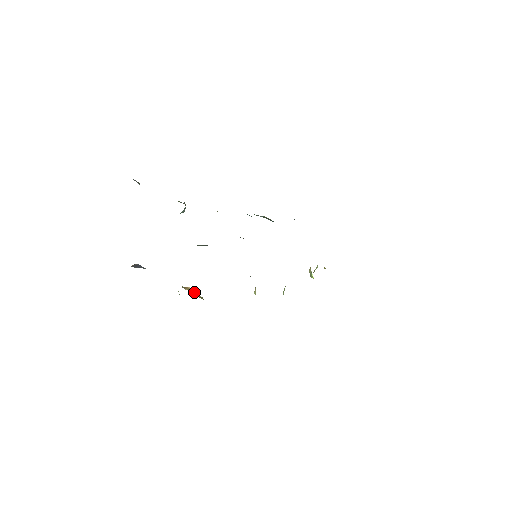
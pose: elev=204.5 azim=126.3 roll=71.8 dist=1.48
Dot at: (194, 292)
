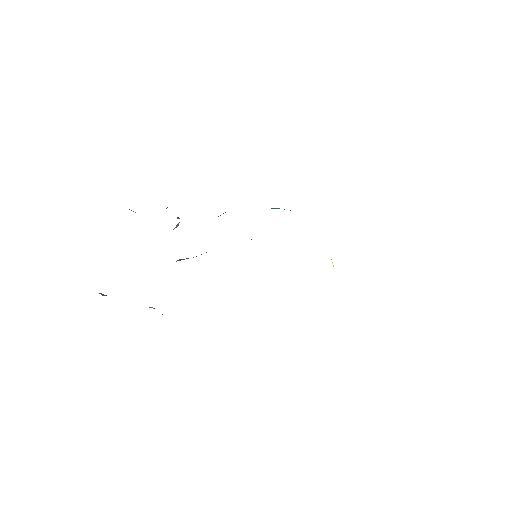
Dot at: occluded
